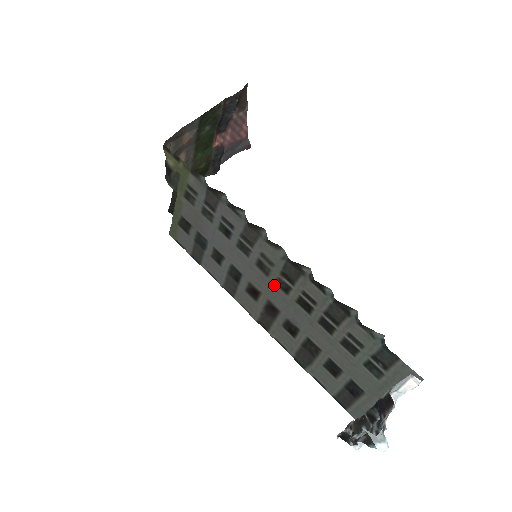
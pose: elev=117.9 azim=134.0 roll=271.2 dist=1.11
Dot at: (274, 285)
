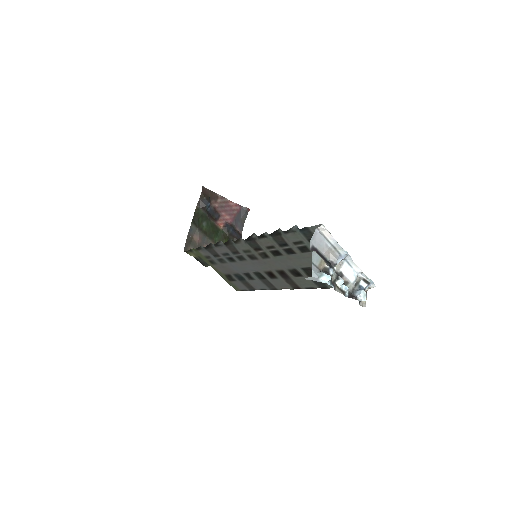
Dot at: (264, 260)
